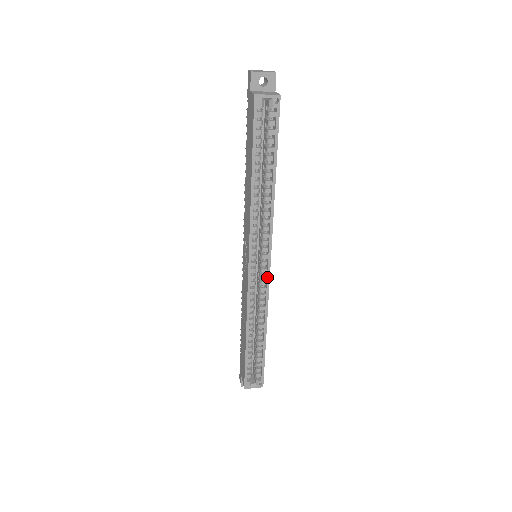
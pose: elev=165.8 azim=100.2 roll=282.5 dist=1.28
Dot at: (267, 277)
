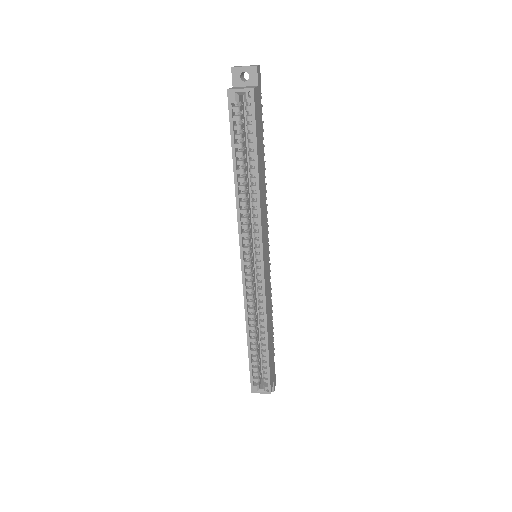
Dot at: (262, 278)
